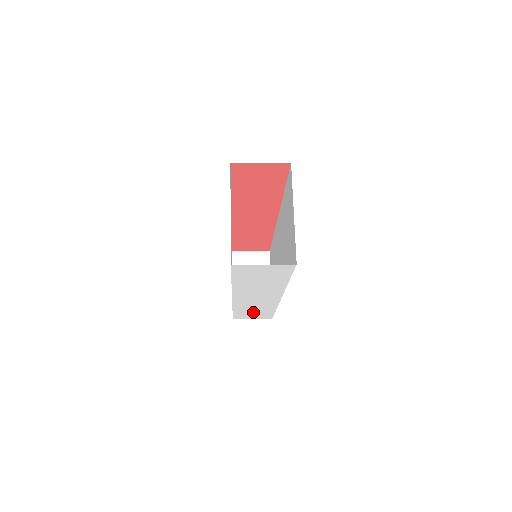
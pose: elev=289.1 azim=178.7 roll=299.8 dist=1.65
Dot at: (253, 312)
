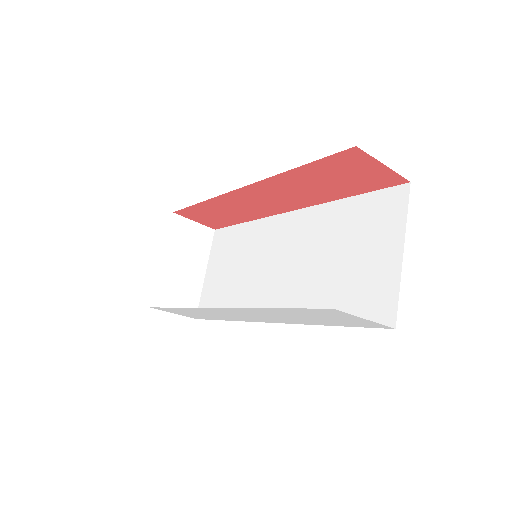
Dot at: (195, 313)
